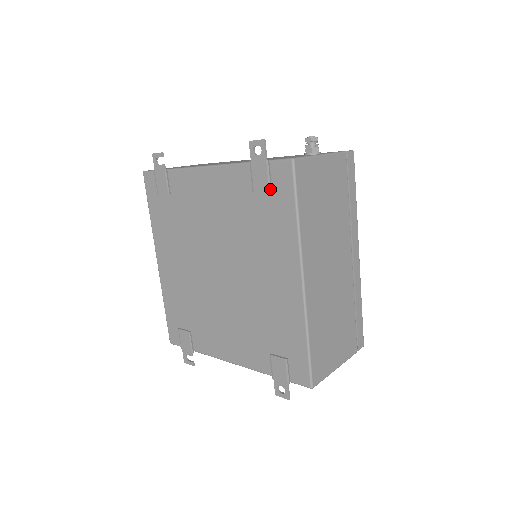
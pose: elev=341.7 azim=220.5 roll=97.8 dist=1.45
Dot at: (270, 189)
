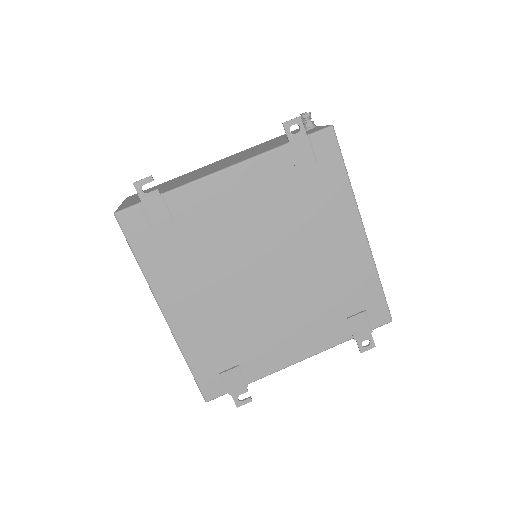
Dot at: (317, 161)
